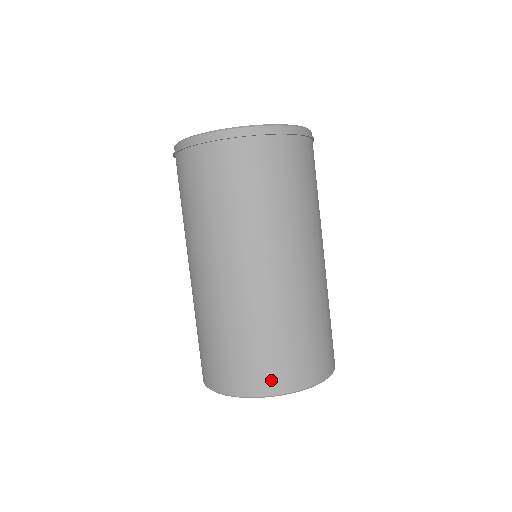
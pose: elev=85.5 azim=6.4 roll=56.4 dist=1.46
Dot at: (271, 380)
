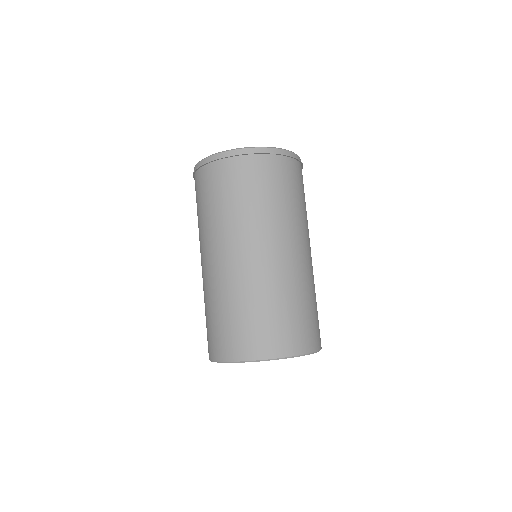
Dot at: (237, 348)
